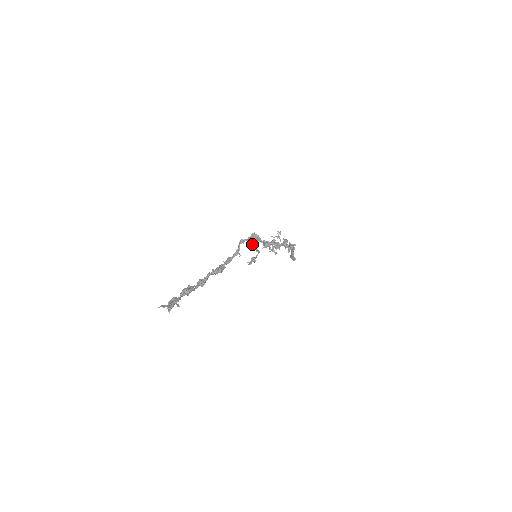
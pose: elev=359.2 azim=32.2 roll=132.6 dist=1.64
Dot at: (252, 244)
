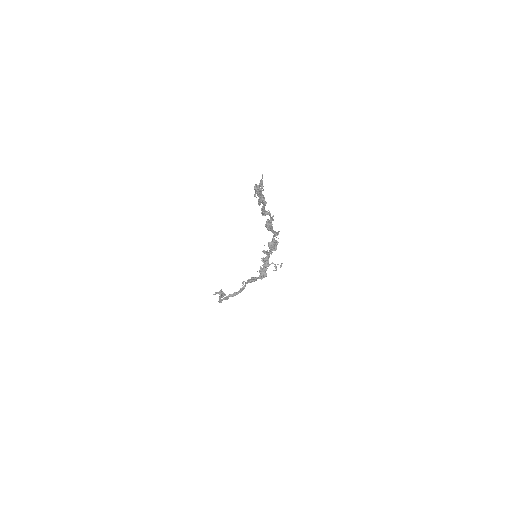
Dot at: (270, 245)
